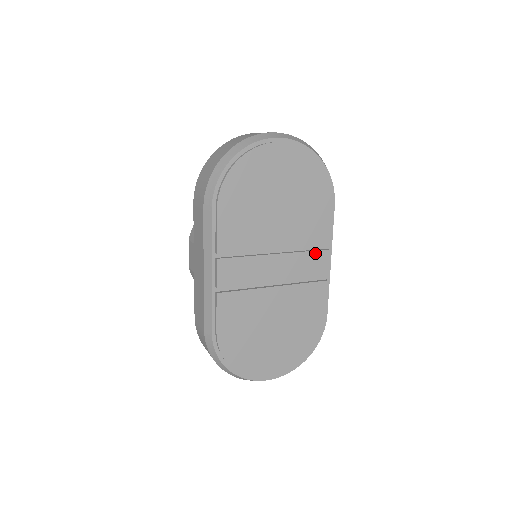
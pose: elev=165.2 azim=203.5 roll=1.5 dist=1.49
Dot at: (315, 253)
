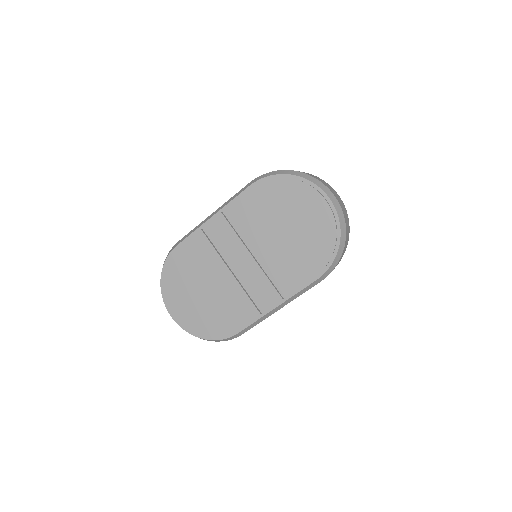
Dot at: (272, 287)
